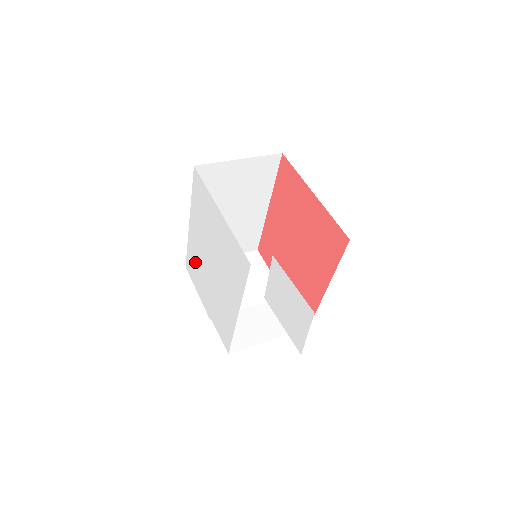
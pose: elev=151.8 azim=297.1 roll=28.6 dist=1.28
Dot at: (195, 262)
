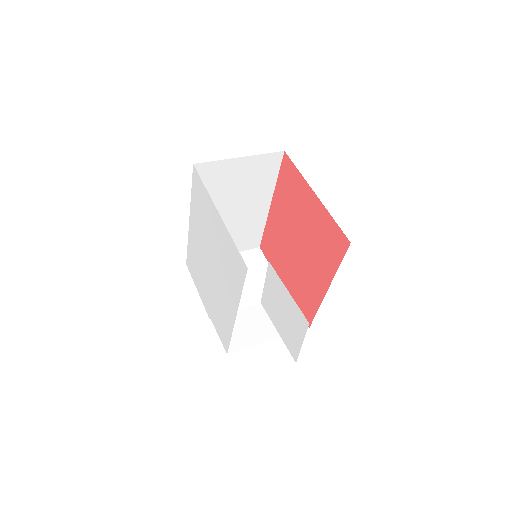
Dot at: (195, 260)
